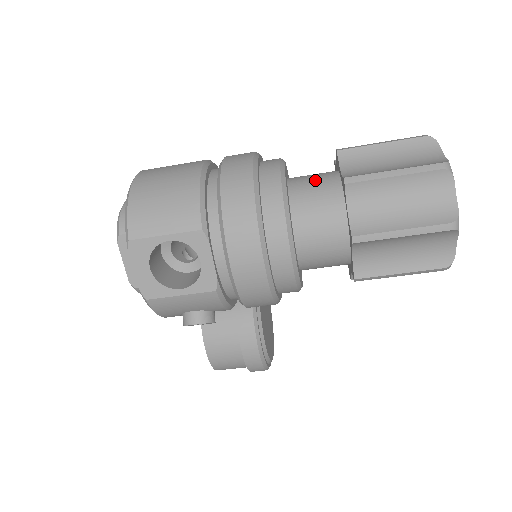
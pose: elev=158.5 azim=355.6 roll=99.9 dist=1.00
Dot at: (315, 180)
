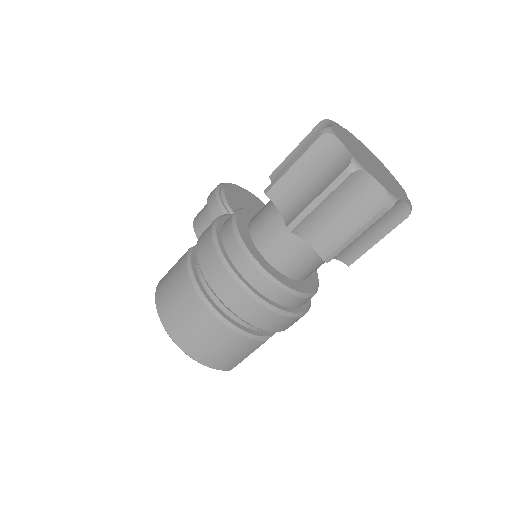
Dot at: (289, 251)
